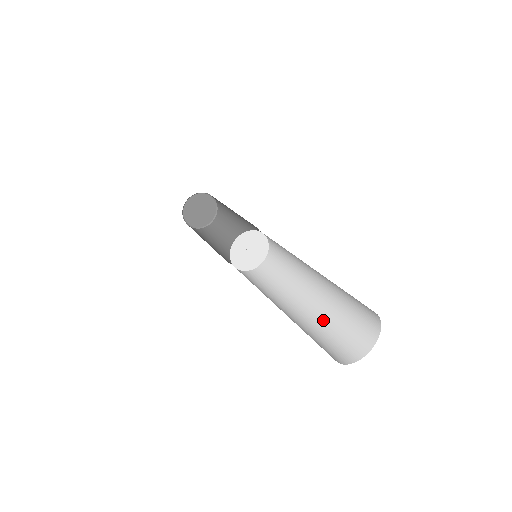
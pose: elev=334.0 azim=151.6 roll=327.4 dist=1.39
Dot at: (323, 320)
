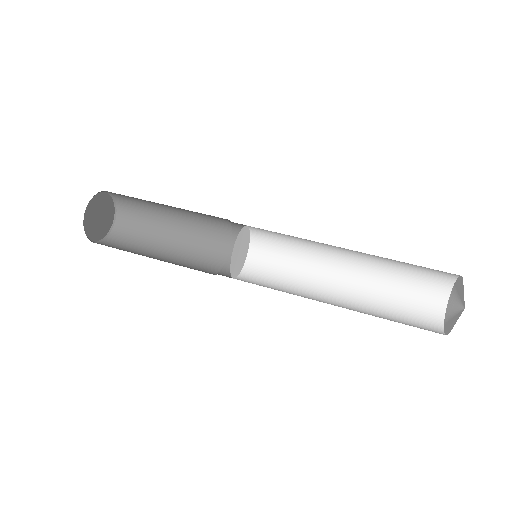
Dot at: (379, 287)
